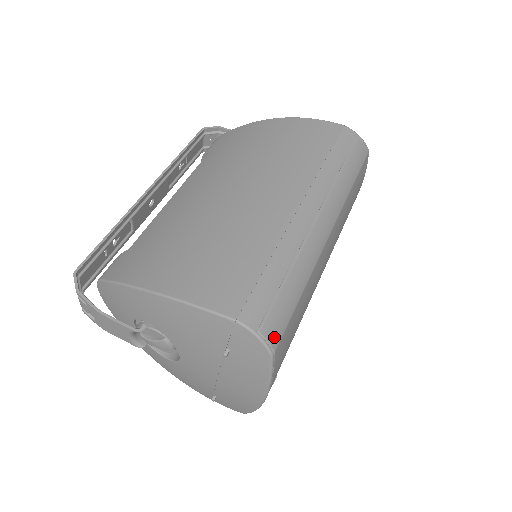
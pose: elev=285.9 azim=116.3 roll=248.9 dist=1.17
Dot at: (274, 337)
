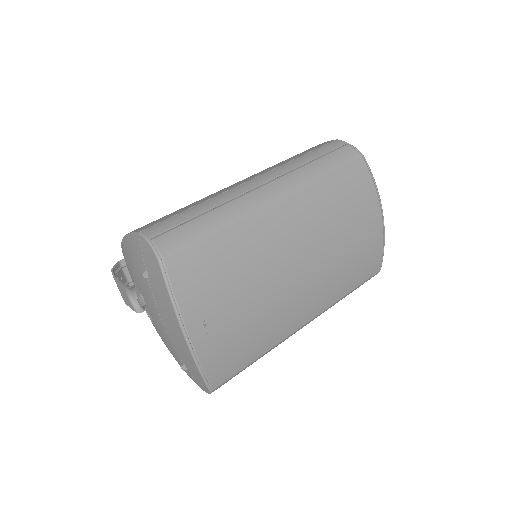
Dot at: (166, 247)
